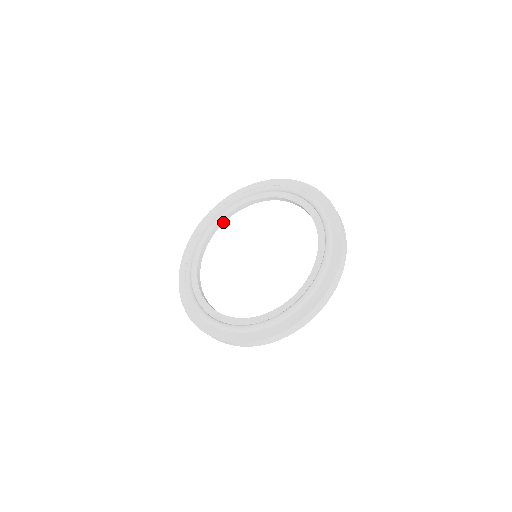
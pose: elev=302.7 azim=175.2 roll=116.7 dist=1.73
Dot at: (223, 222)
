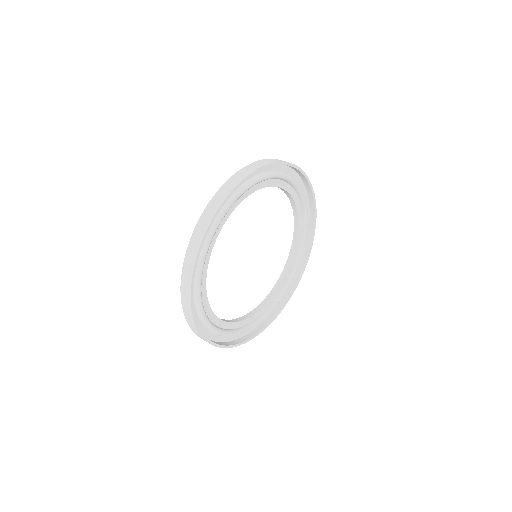
Dot at: (284, 276)
